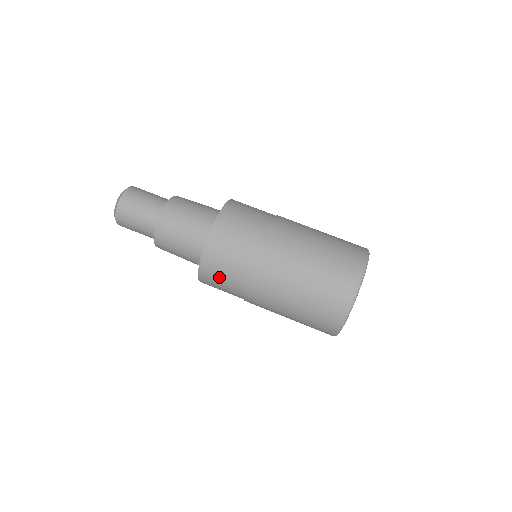
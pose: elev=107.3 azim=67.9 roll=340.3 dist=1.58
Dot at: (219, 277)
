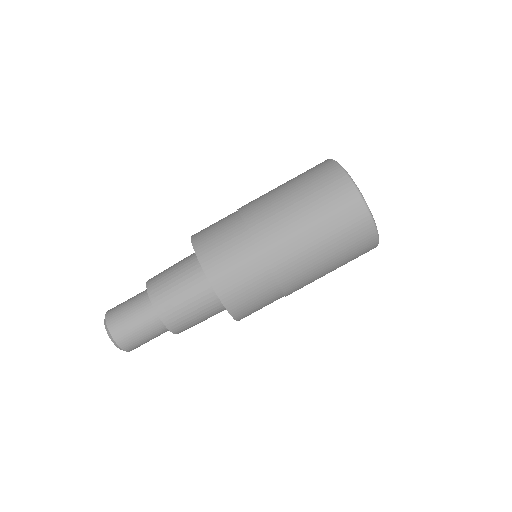
Dot at: (252, 303)
